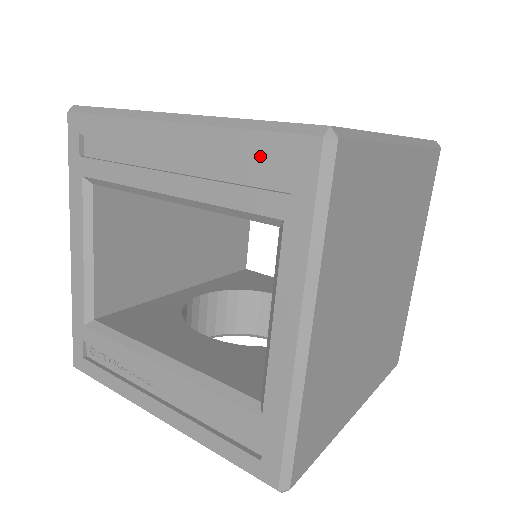
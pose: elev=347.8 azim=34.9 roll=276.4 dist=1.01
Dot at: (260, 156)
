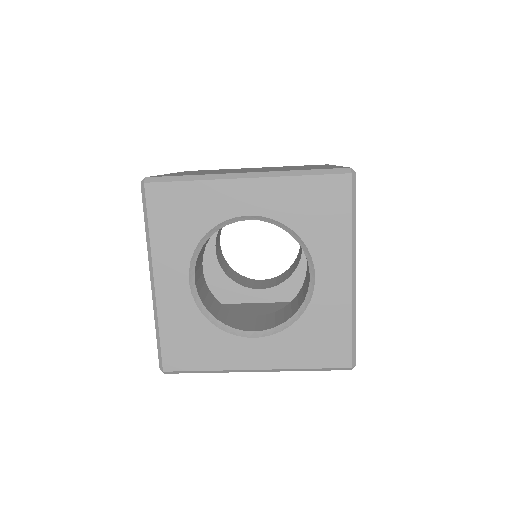
Dot at: occluded
